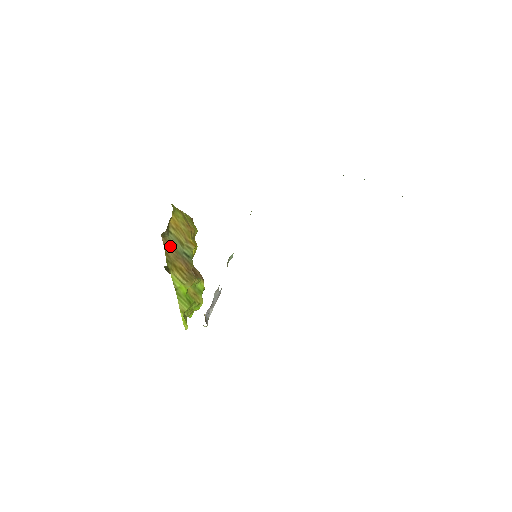
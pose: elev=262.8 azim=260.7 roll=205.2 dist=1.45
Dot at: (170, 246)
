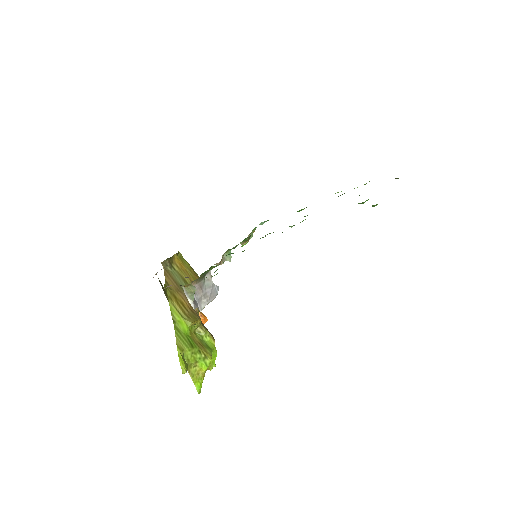
Dot at: (172, 278)
